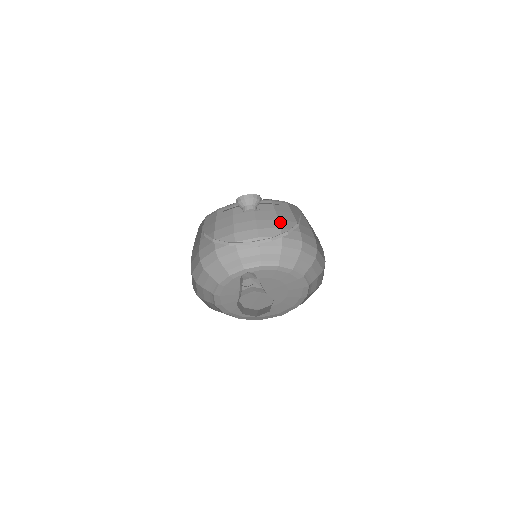
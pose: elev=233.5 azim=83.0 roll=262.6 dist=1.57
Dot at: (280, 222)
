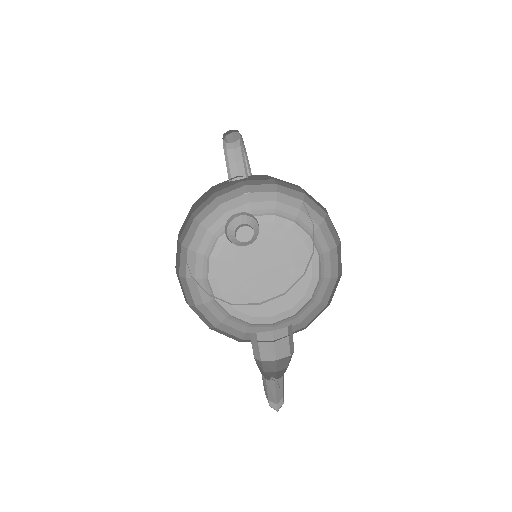
Dot at: (274, 178)
